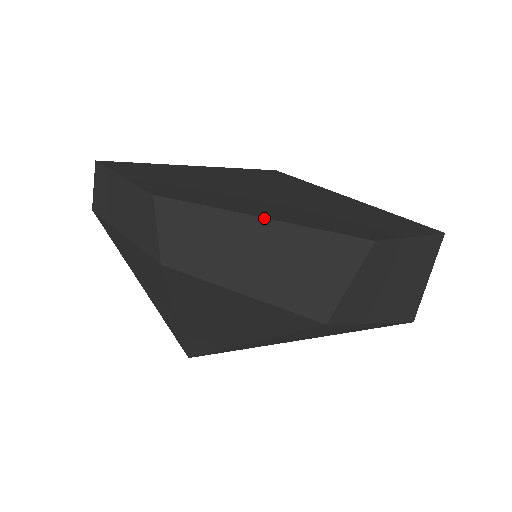
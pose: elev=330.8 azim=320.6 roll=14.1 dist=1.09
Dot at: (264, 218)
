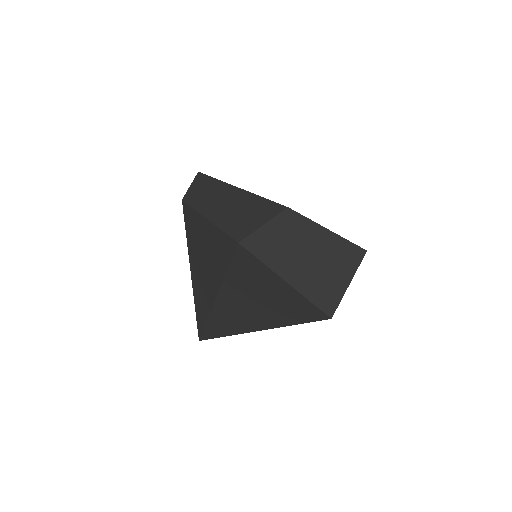
Dot at: (239, 188)
